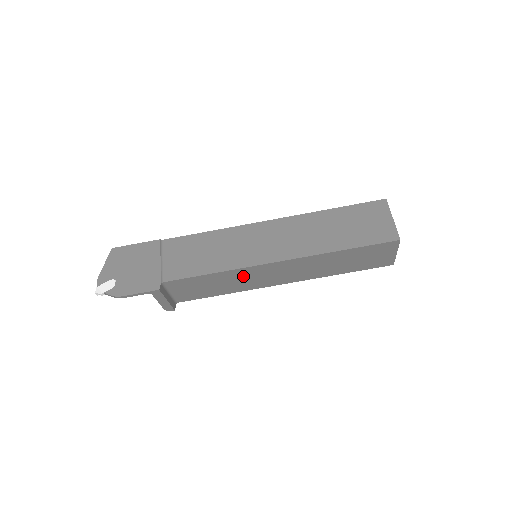
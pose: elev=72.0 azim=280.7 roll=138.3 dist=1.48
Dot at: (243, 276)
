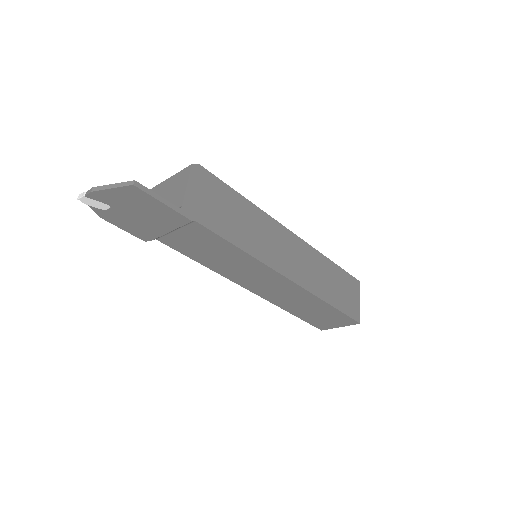
Dot at: occluded
